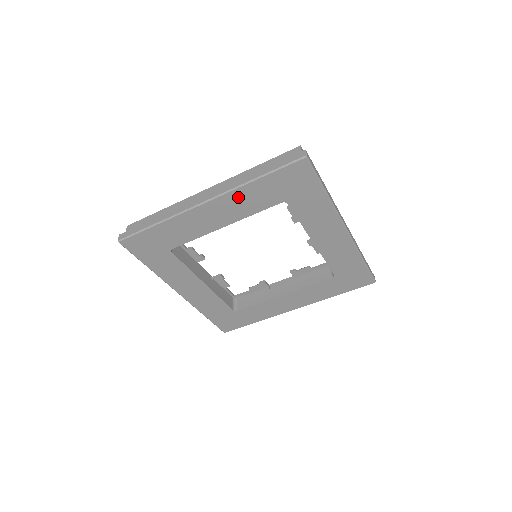
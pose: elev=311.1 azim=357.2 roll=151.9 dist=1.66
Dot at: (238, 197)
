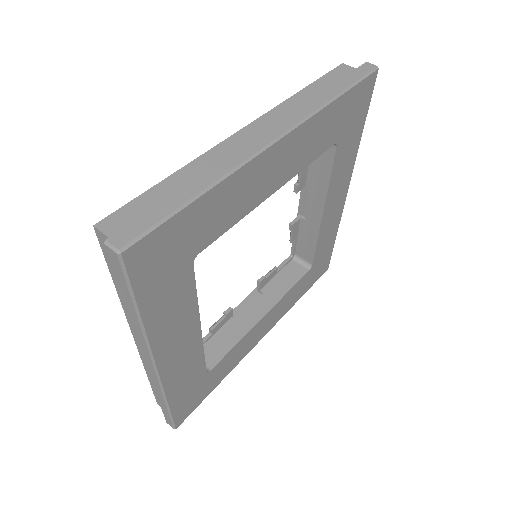
Dot at: (310, 130)
